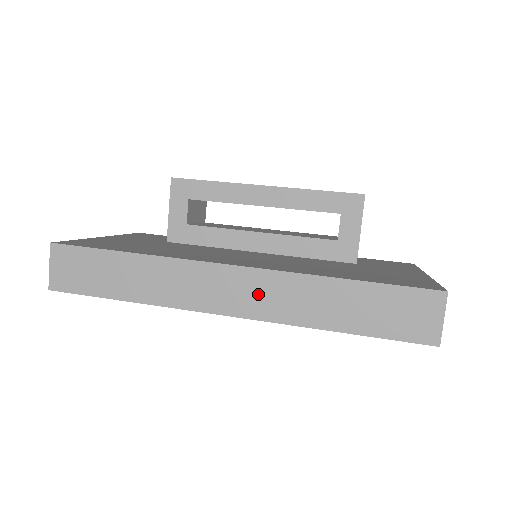
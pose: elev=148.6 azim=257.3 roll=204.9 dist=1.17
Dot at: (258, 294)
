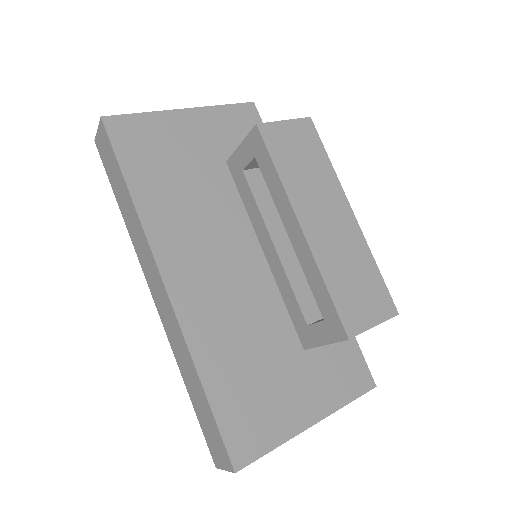
Dot at: (167, 315)
